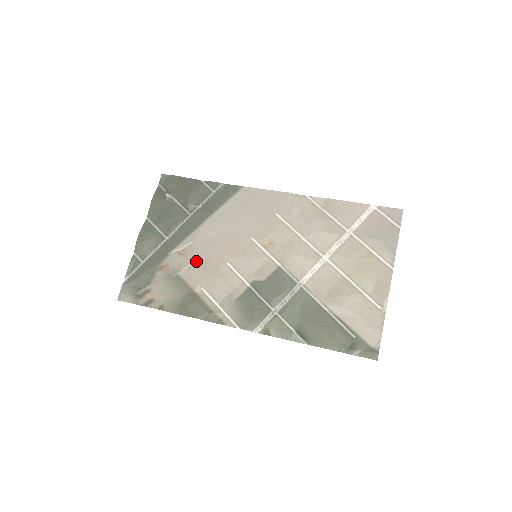
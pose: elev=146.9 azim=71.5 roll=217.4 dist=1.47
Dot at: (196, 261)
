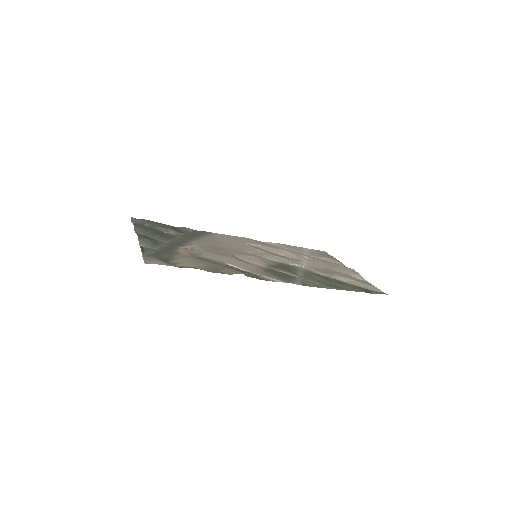
Dot at: (210, 252)
